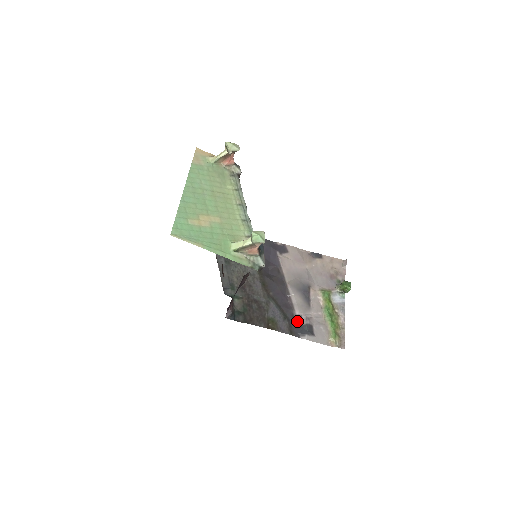
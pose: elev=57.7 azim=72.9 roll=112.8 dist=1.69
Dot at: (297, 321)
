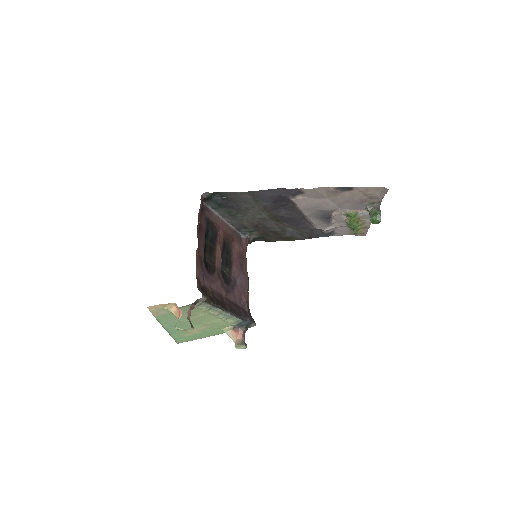
Dot at: (317, 230)
